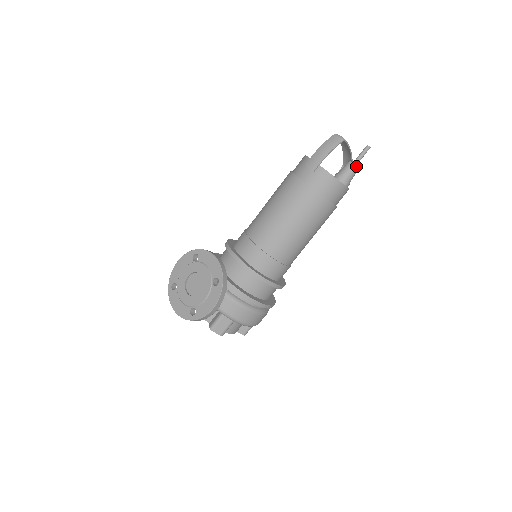
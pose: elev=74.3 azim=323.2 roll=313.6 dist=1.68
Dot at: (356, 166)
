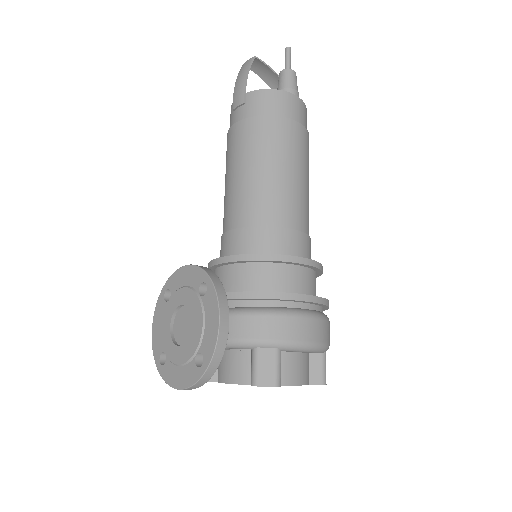
Dot at: (289, 70)
